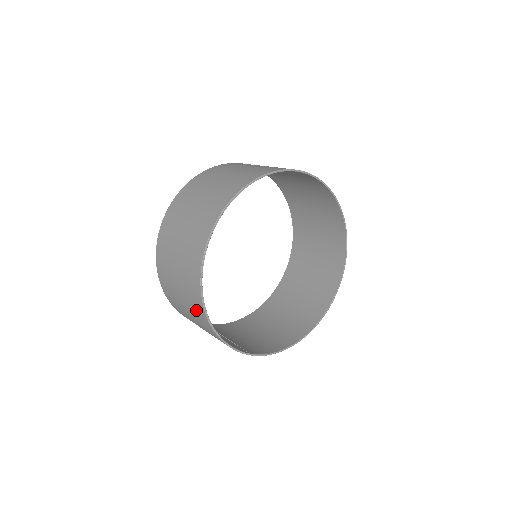
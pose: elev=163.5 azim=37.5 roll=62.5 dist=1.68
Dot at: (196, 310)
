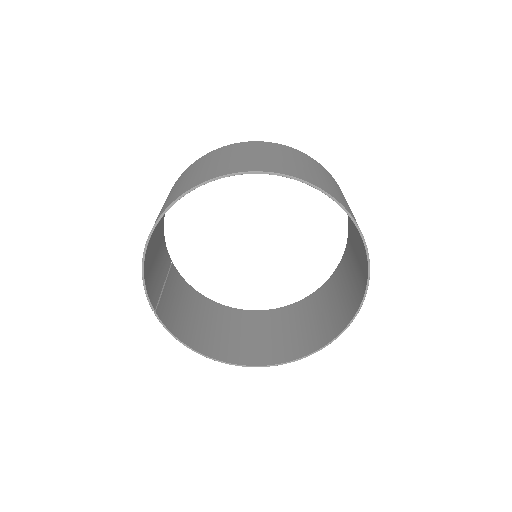
Dot at: occluded
